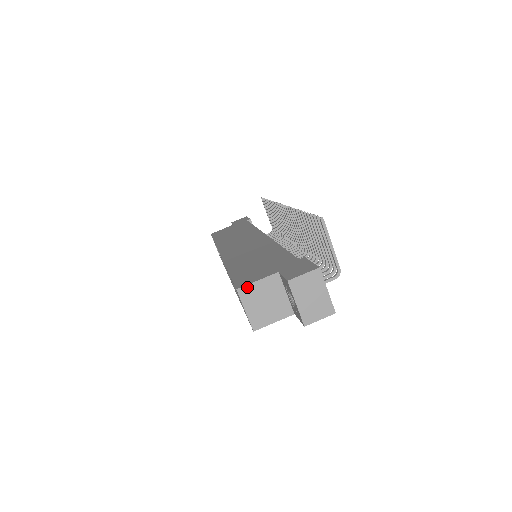
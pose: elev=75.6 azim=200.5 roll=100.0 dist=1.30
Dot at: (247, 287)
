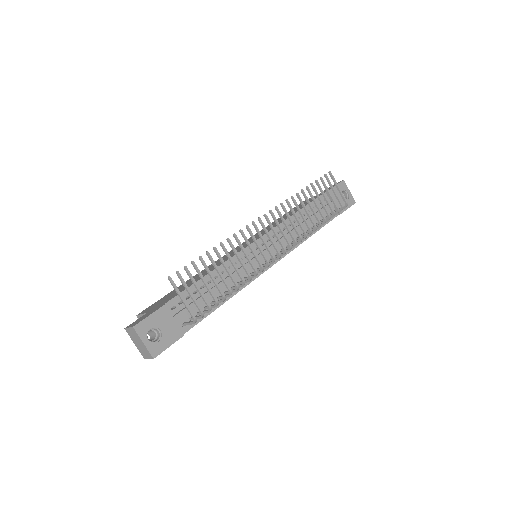
Dot at: (140, 316)
